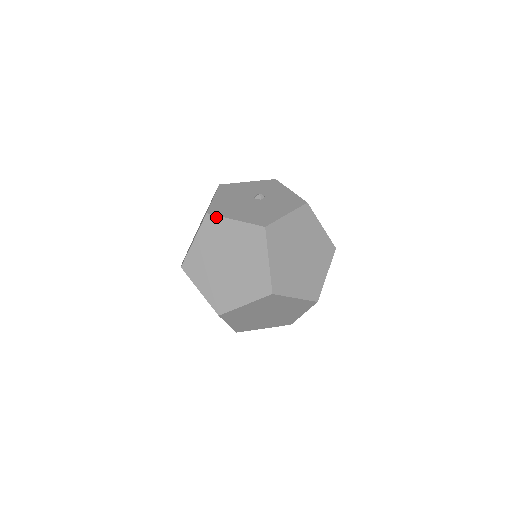
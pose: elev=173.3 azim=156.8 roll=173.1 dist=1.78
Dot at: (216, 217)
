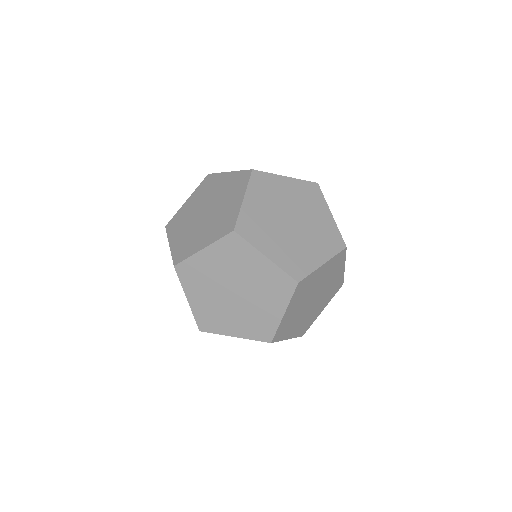
Dot at: (322, 194)
